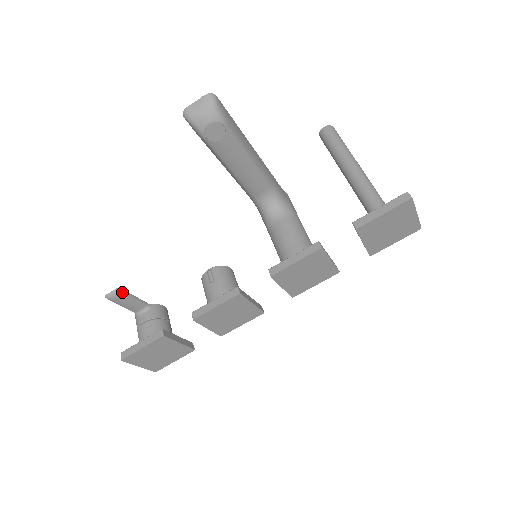
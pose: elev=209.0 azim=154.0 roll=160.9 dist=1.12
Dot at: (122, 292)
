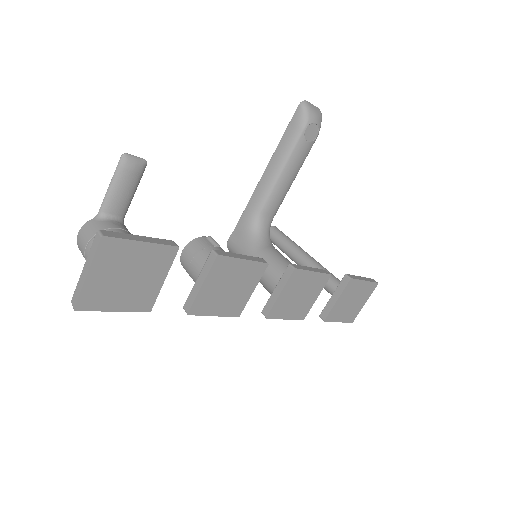
Dot at: (143, 169)
